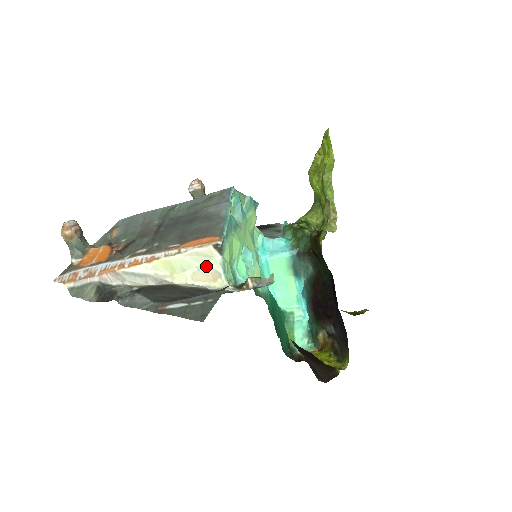
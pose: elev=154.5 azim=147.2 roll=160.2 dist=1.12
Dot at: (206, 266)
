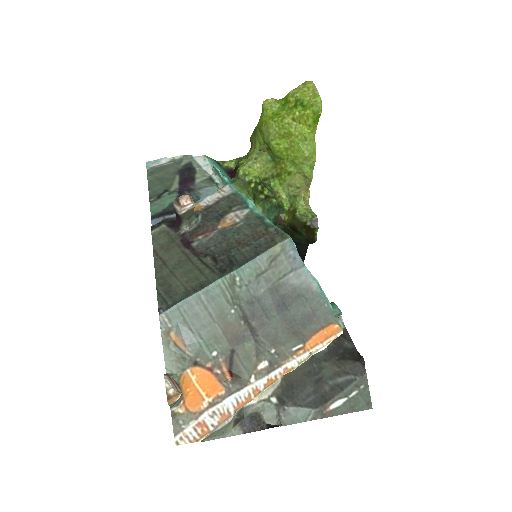
Dot at: occluded
